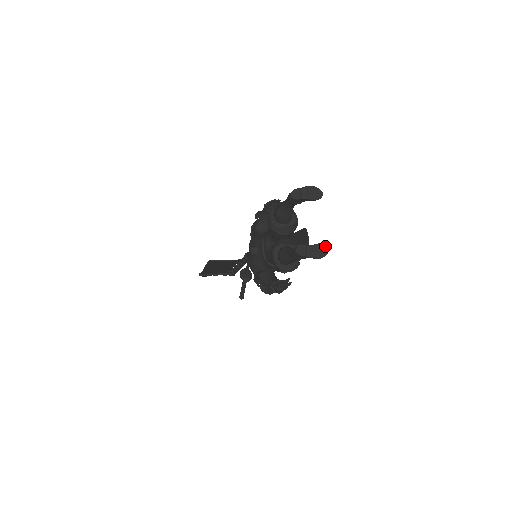
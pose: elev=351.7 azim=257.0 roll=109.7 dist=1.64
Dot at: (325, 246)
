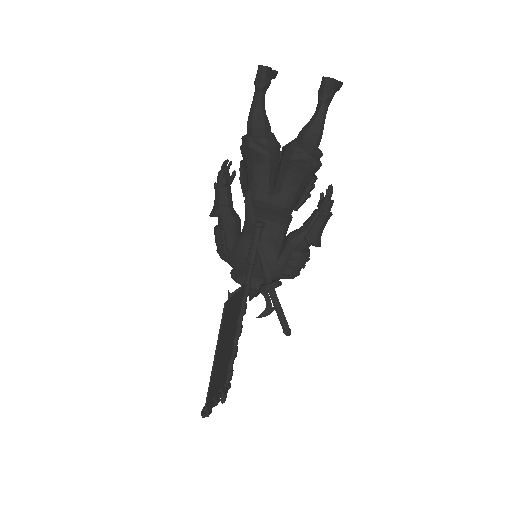
Dot at: occluded
